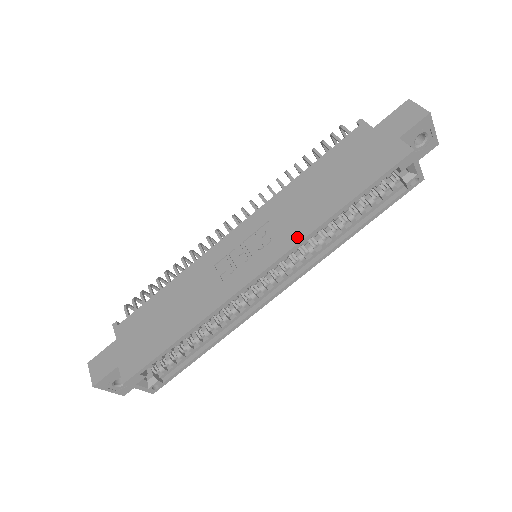
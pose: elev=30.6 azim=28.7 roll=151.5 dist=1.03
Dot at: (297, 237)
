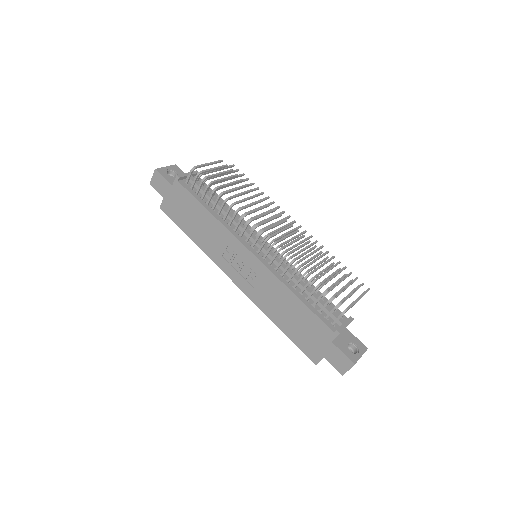
Dot at: (255, 300)
